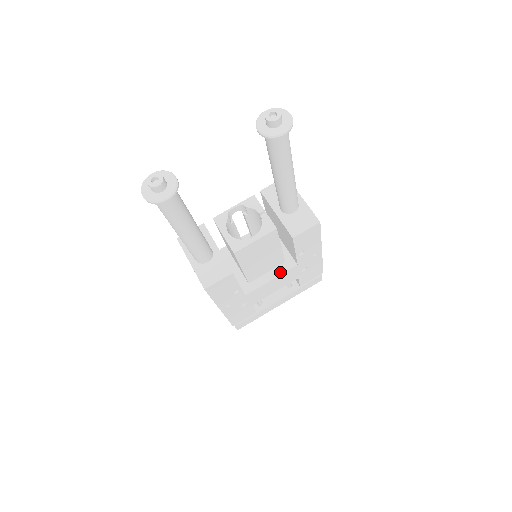
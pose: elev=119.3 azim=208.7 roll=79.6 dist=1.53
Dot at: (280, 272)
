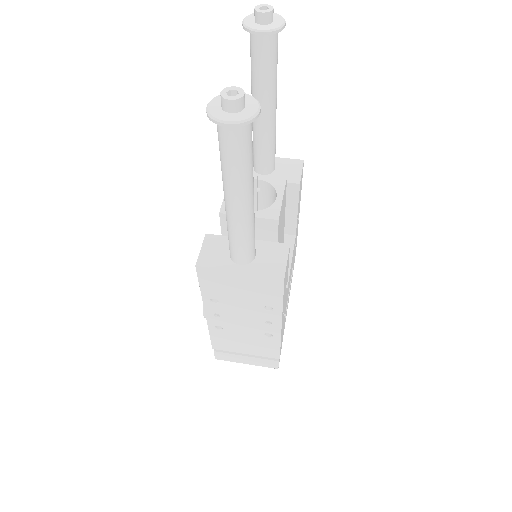
Dot at: (290, 252)
